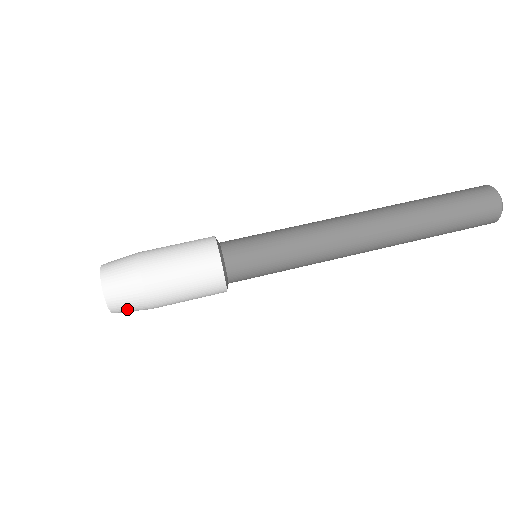
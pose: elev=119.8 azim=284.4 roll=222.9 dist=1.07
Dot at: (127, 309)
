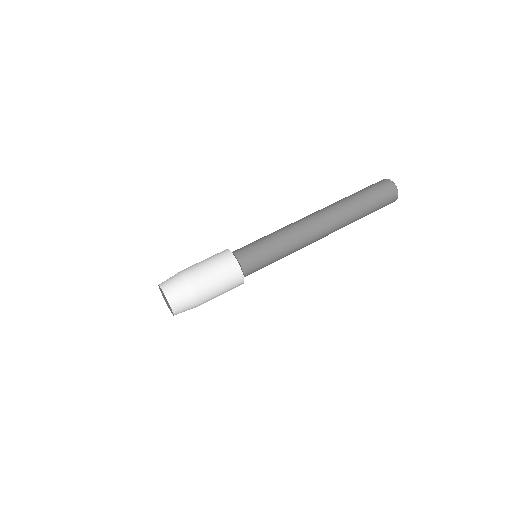
Dot at: occluded
